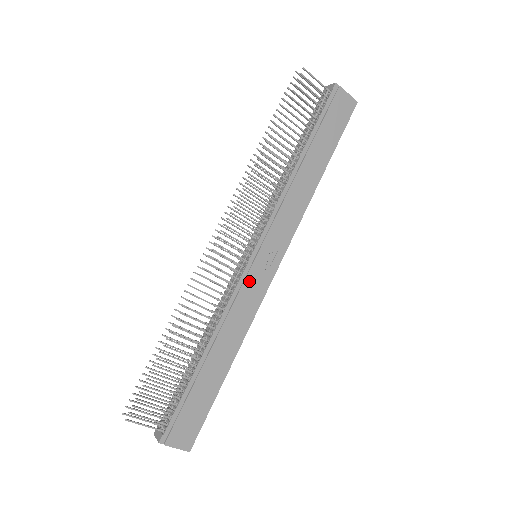
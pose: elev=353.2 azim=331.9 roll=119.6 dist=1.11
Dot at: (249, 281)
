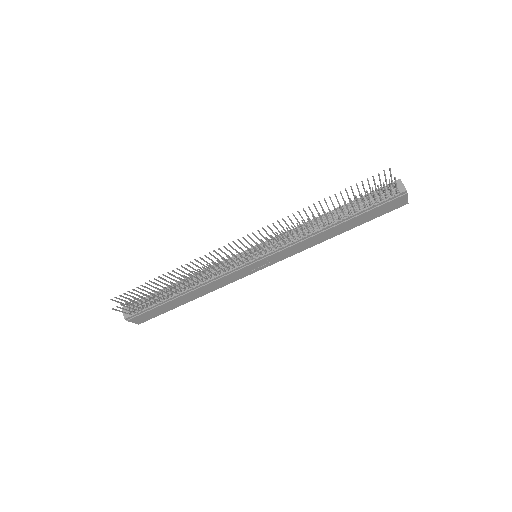
Dot at: (240, 271)
